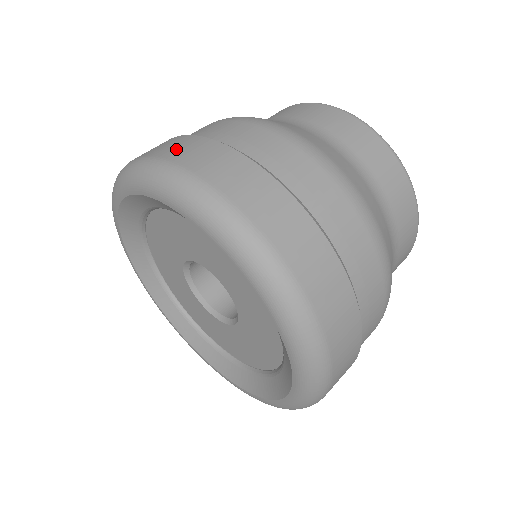
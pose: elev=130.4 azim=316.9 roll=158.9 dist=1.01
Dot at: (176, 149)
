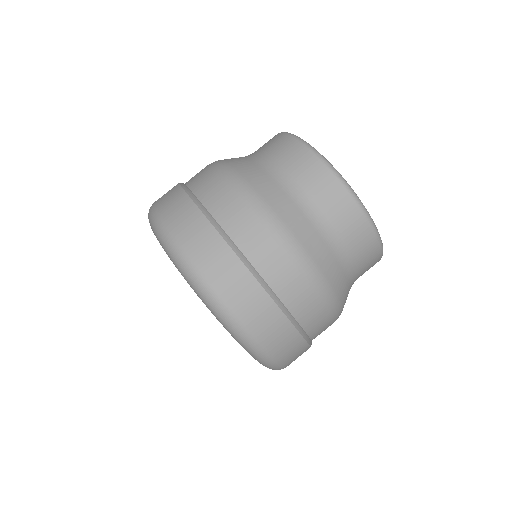
Dot at: (179, 220)
